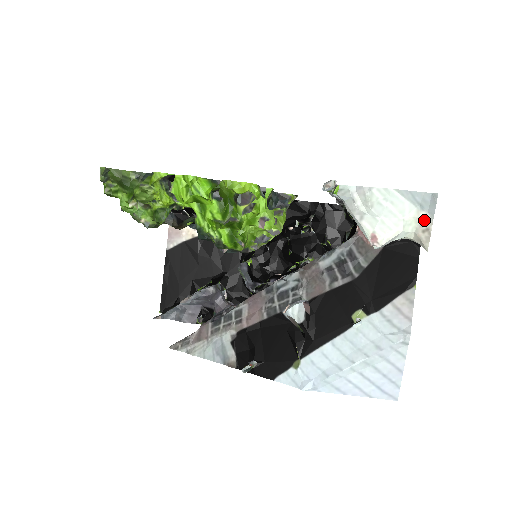
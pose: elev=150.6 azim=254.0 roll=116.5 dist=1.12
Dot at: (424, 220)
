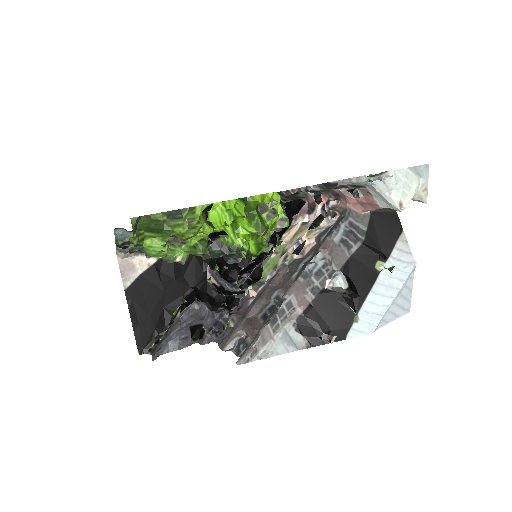
Dot at: (423, 183)
